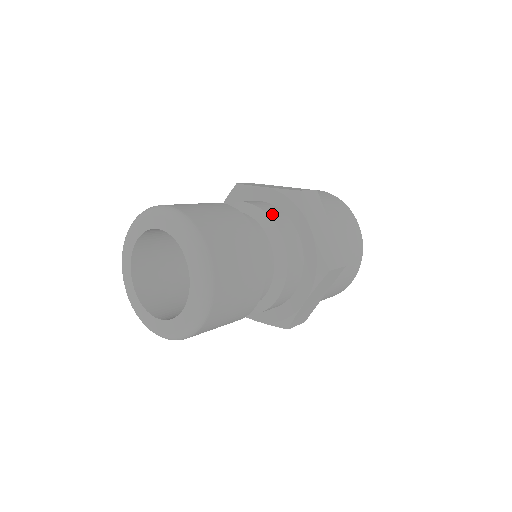
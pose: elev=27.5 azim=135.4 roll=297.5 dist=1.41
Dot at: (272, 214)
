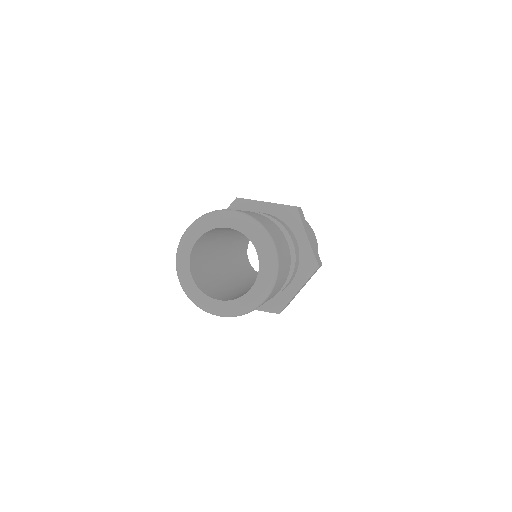
Dot at: occluded
